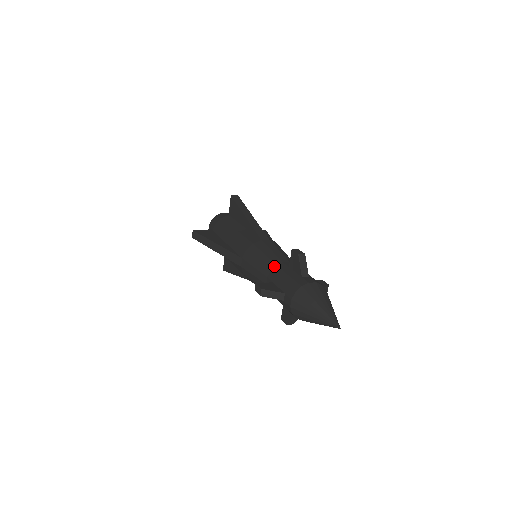
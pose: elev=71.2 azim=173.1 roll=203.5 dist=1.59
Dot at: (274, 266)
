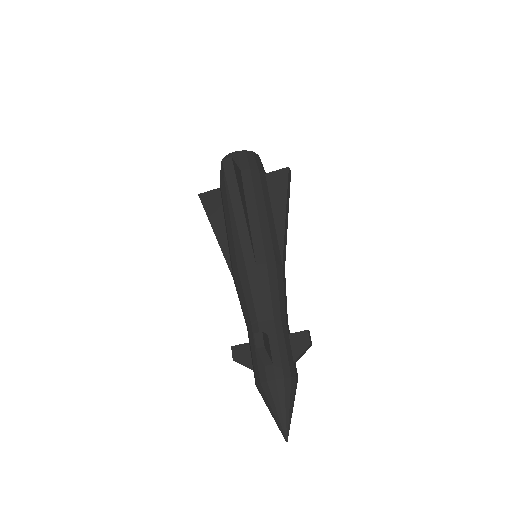
Dot at: (250, 324)
